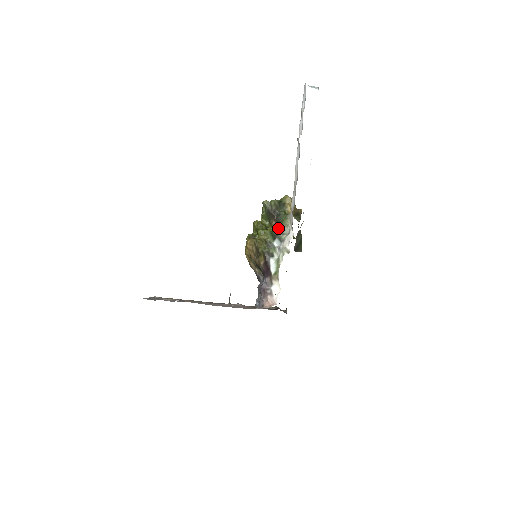
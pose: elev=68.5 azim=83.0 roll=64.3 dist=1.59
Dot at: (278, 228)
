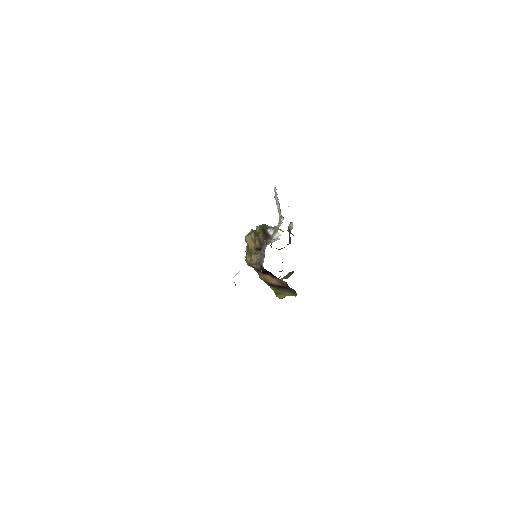
Dot at: occluded
